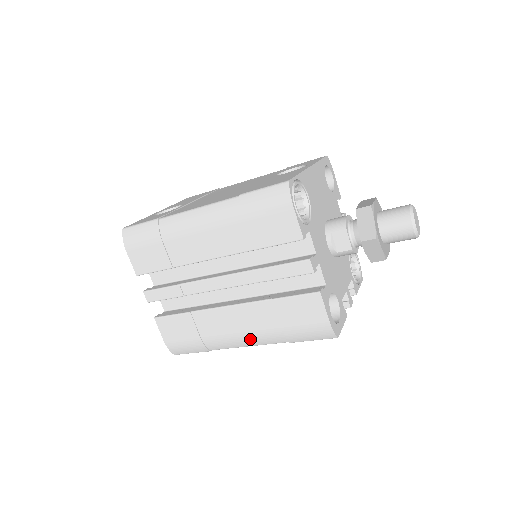
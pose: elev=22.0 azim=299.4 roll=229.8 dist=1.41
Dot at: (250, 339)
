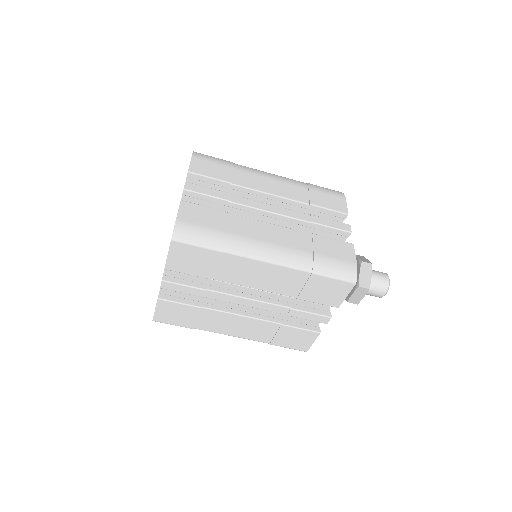
Dot at: (277, 252)
